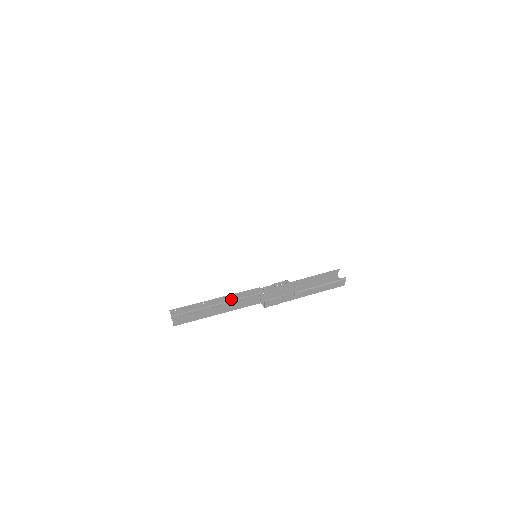
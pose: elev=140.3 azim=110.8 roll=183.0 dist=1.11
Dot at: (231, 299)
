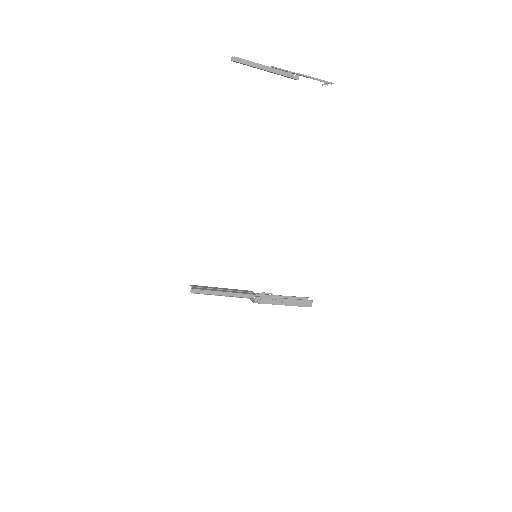
Dot at: (233, 290)
